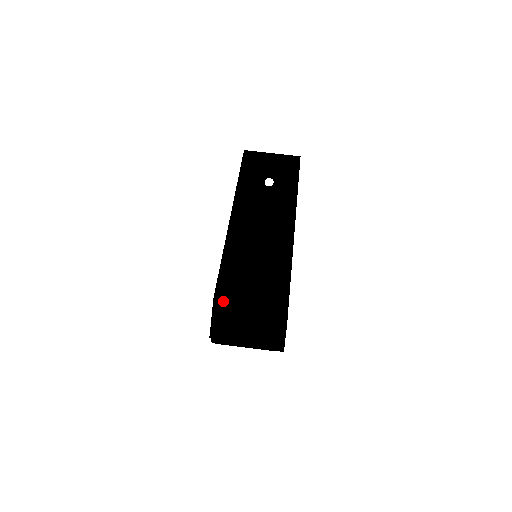
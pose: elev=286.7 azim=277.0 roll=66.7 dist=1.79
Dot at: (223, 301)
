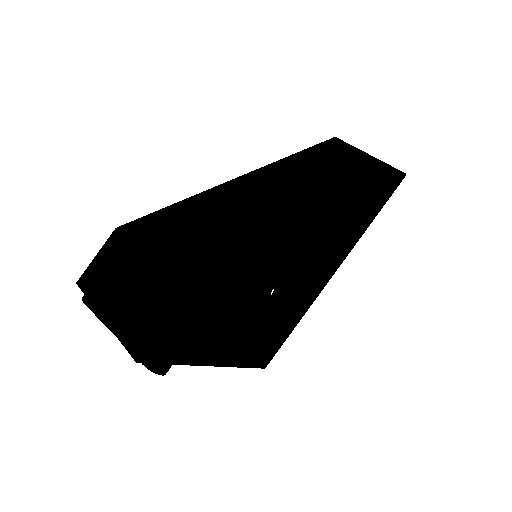
Dot at: (123, 237)
